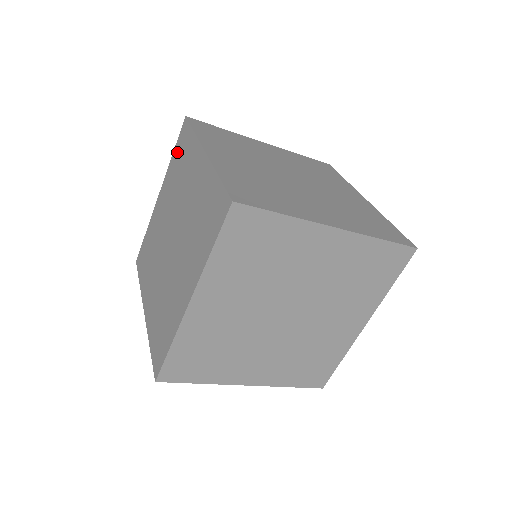
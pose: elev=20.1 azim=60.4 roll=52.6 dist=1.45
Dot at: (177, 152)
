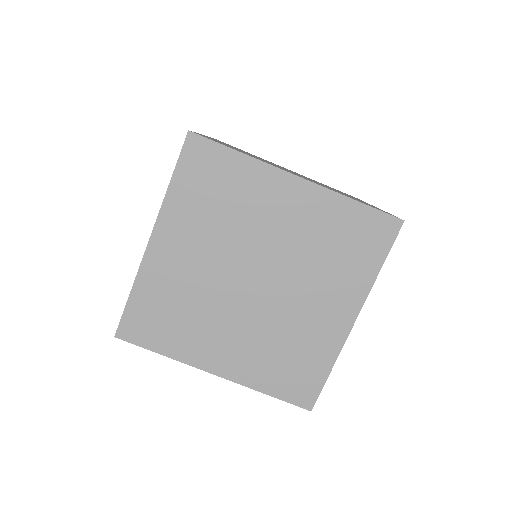
Dot at: occluded
